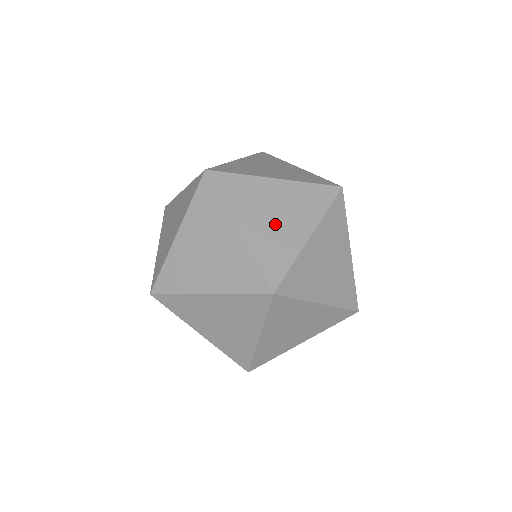
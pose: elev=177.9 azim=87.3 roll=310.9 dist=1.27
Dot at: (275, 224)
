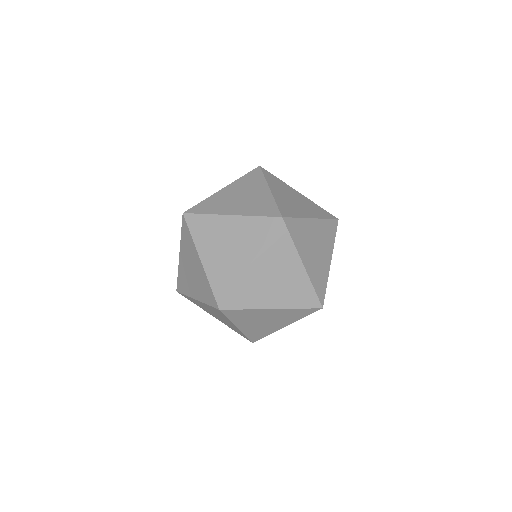
Dot at: (226, 255)
